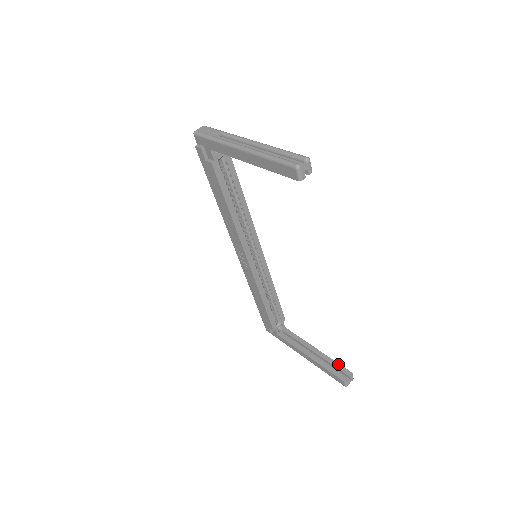
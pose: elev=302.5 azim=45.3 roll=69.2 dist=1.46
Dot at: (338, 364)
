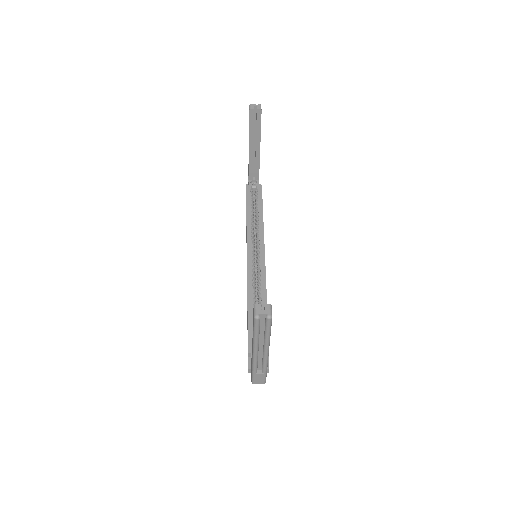
Dot at: occluded
